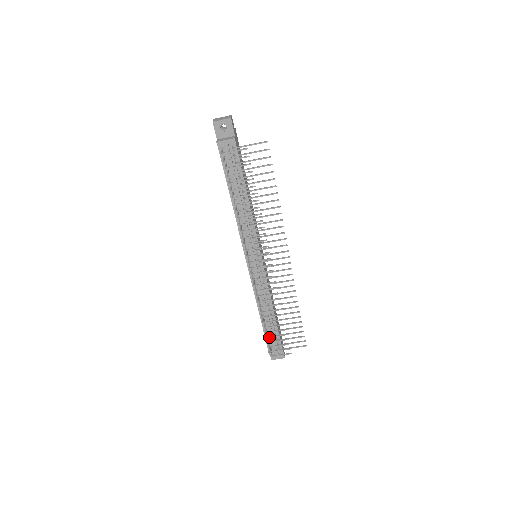
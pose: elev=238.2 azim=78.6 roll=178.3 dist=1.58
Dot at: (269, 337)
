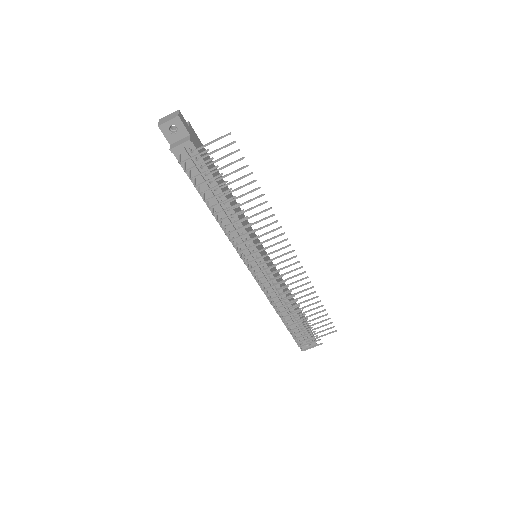
Dot at: occluded
